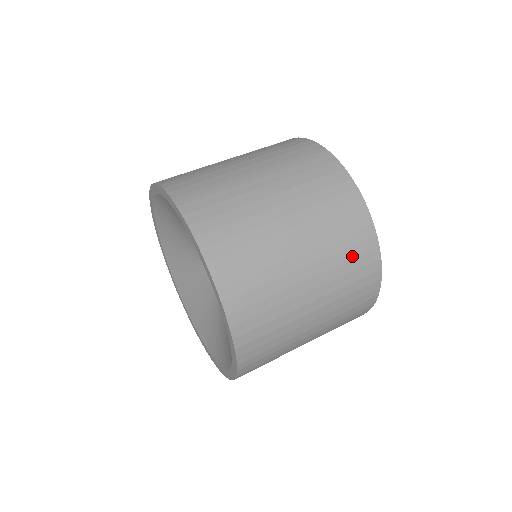
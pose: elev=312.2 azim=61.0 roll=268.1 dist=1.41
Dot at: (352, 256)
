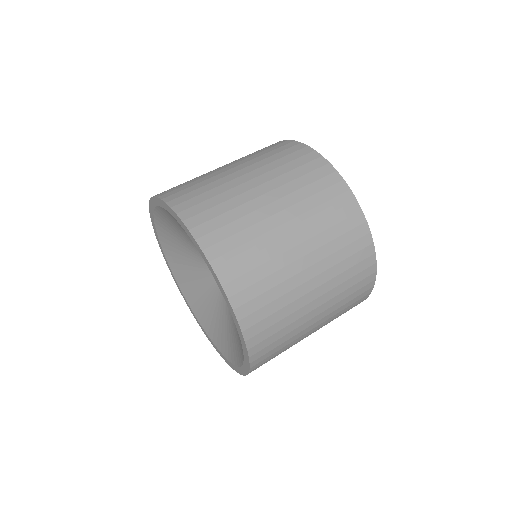
Dot at: (352, 298)
